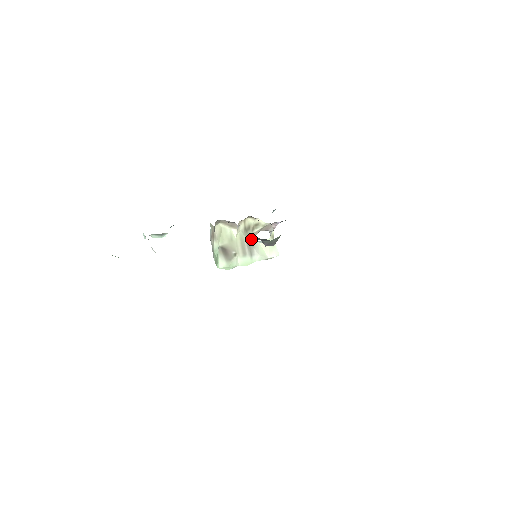
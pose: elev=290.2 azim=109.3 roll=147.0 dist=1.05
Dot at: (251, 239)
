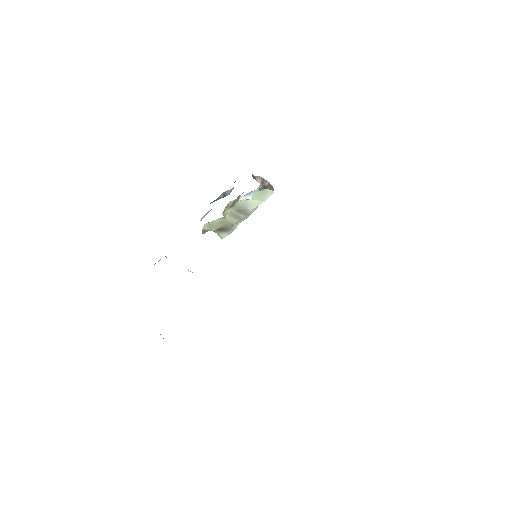
Dot at: (241, 206)
